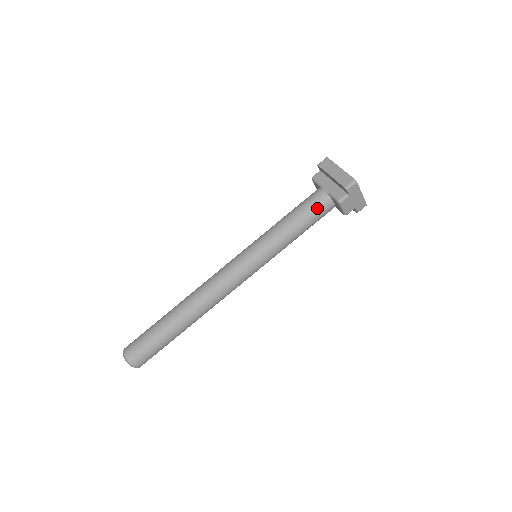
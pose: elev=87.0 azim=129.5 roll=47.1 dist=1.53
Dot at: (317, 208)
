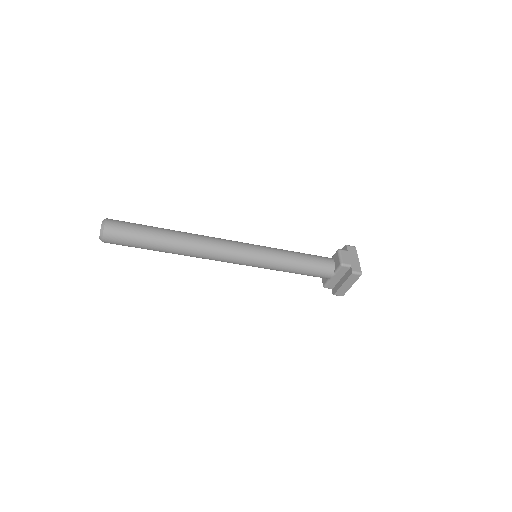
Dot at: (315, 276)
